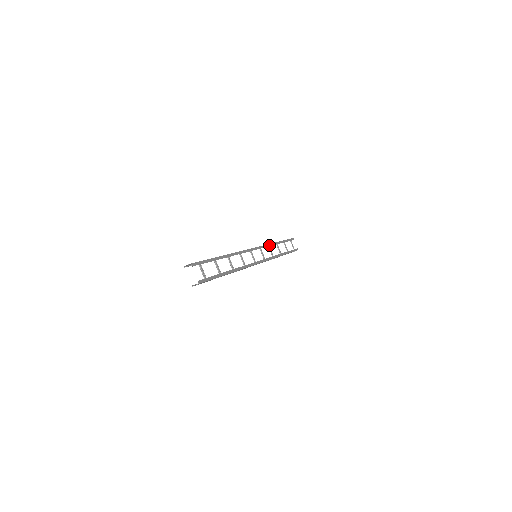
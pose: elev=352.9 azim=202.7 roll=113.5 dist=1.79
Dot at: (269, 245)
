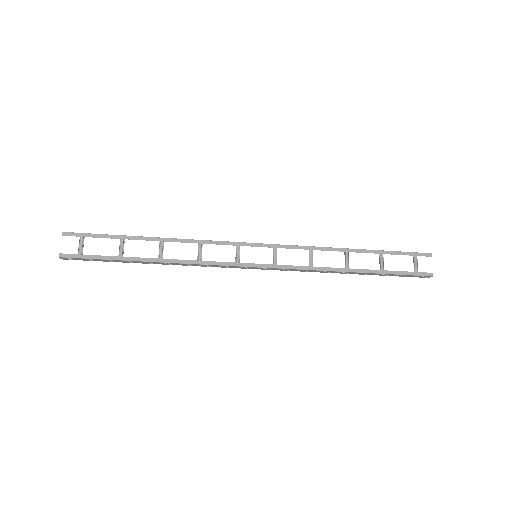
Dot at: (313, 248)
